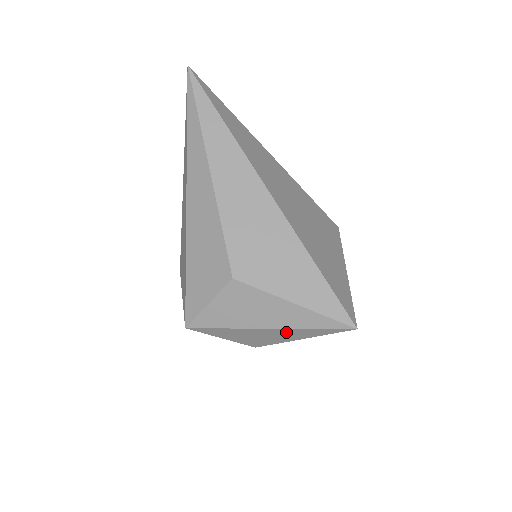
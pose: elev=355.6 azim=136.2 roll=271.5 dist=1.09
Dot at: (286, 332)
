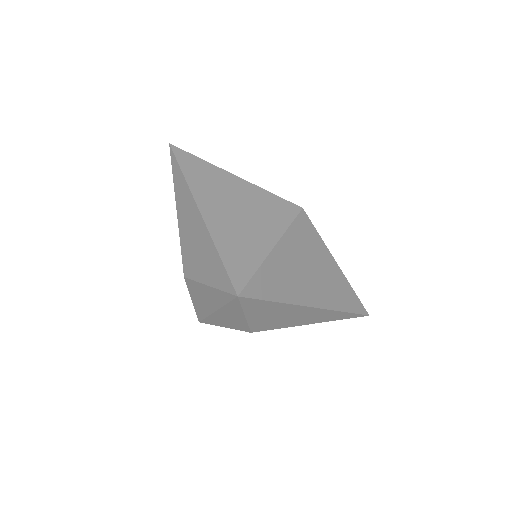
Dot at: (227, 312)
